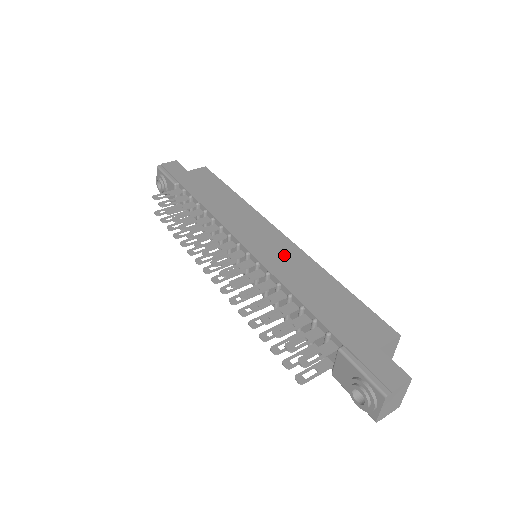
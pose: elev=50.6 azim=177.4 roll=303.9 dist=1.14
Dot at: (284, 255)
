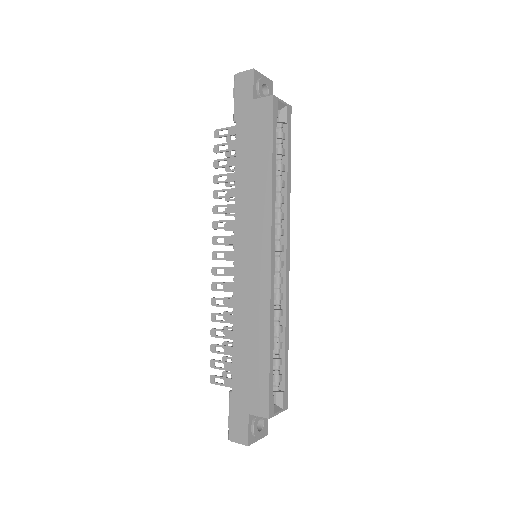
Dot at: (254, 286)
